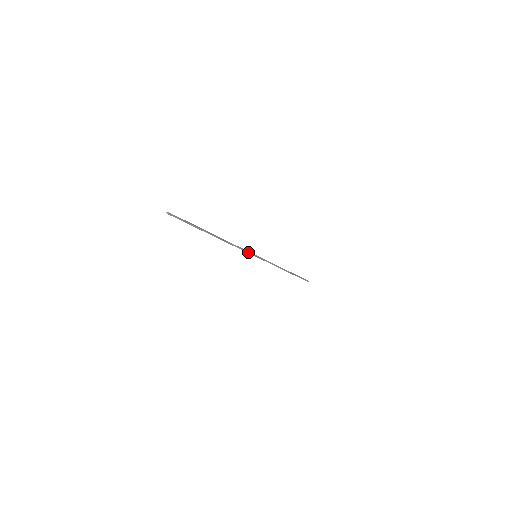
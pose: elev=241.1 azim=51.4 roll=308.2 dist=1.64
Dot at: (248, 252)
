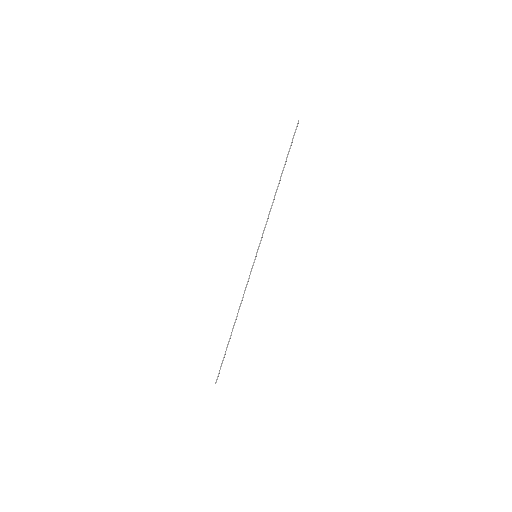
Dot at: (261, 240)
